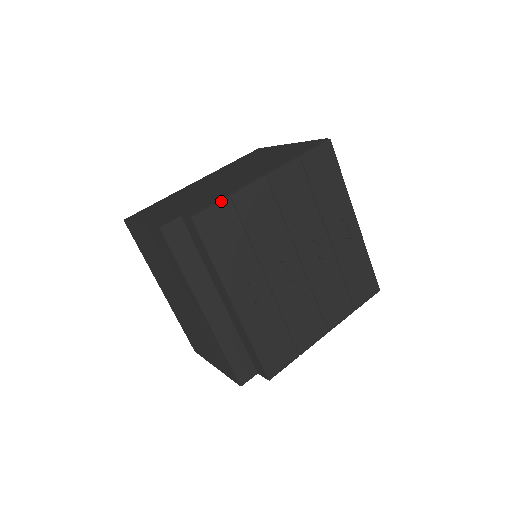
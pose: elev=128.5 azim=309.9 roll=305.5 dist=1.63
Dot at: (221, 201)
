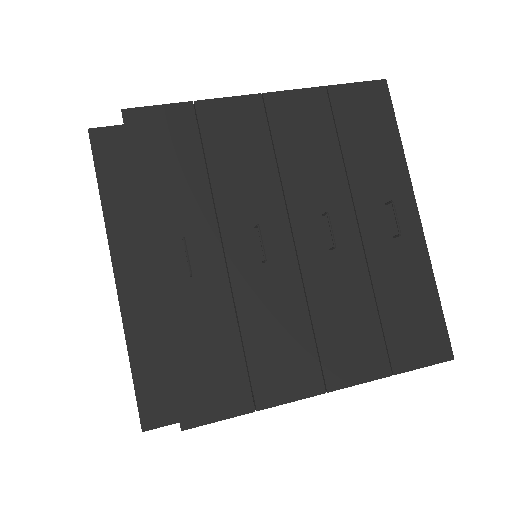
Dot at: (177, 104)
